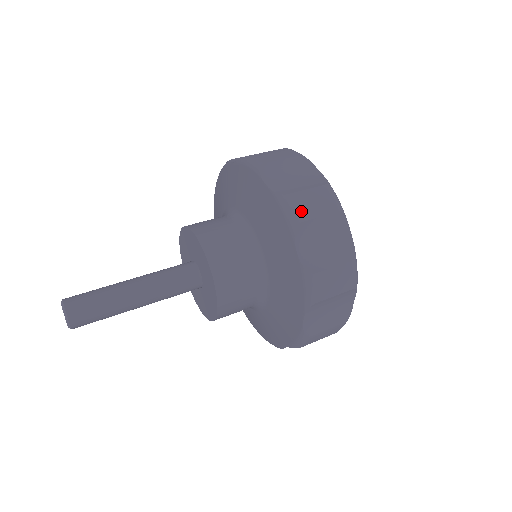
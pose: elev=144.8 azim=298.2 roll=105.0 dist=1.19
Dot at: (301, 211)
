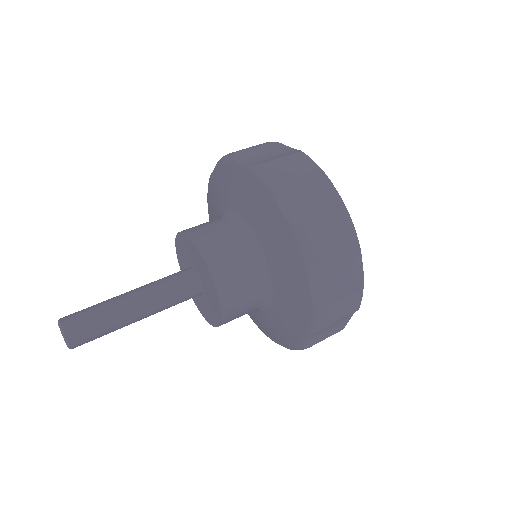
Dot at: (318, 247)
